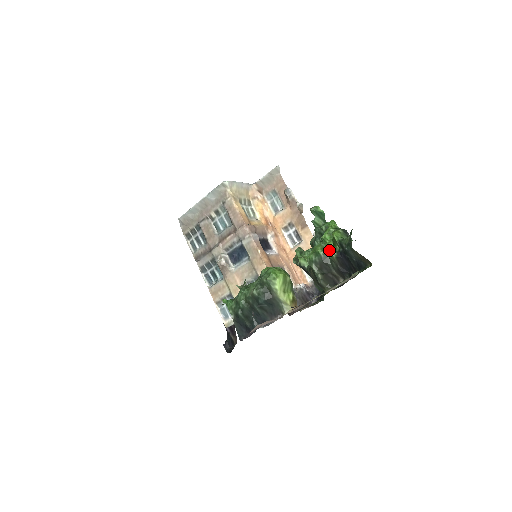
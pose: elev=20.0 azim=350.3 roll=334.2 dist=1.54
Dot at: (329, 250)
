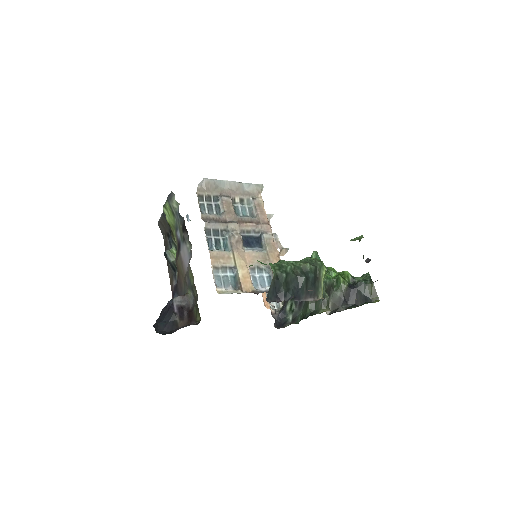
Dot at: occluded
